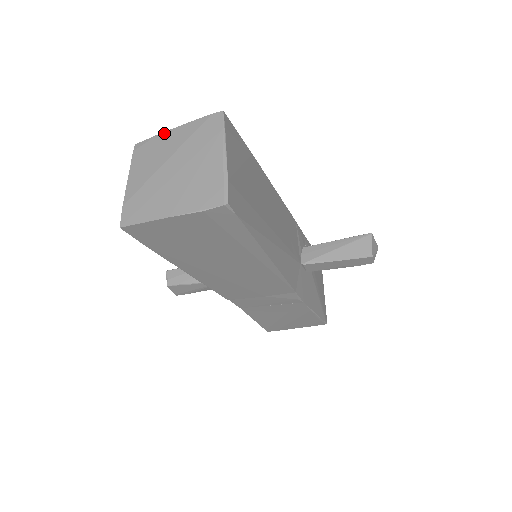
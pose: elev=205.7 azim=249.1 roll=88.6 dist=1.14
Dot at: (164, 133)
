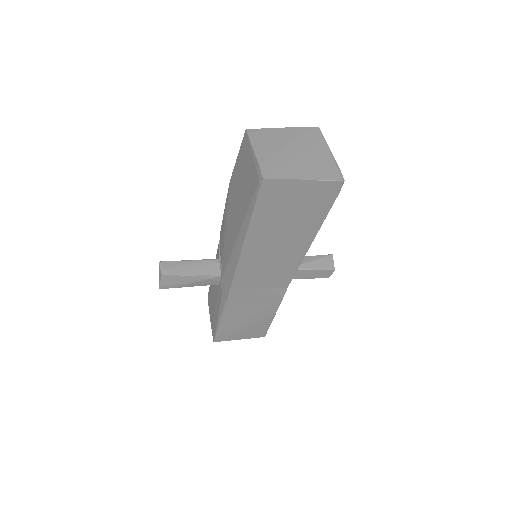
Dot at: (273, 128)
